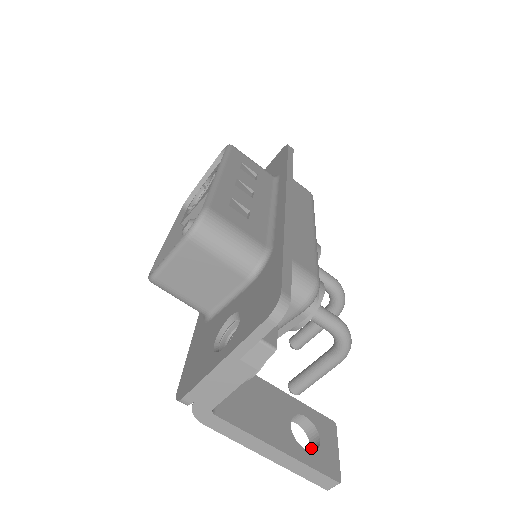
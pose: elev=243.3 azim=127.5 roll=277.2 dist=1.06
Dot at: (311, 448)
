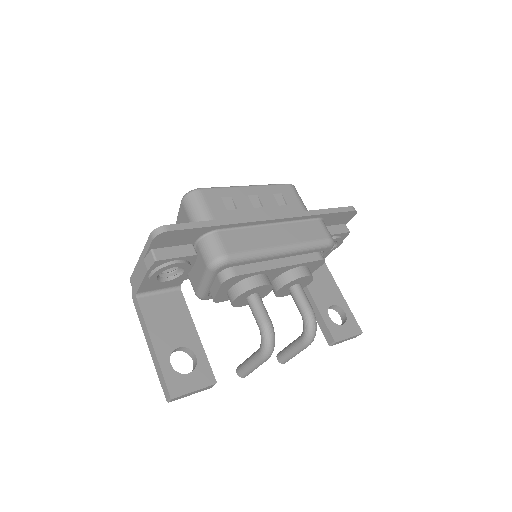
Dot at: occluded
